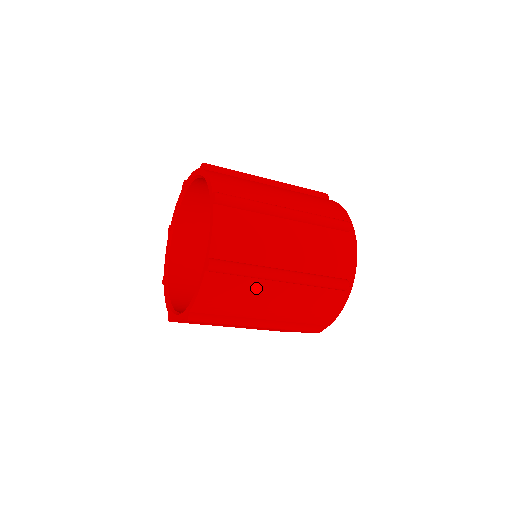
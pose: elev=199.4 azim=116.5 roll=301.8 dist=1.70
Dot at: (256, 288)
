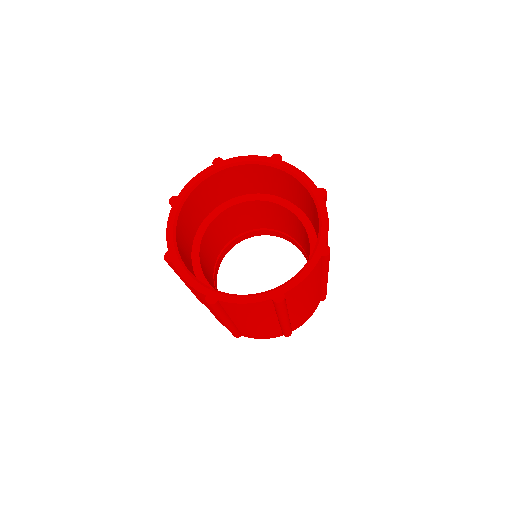
Dot at: (267, 316)
